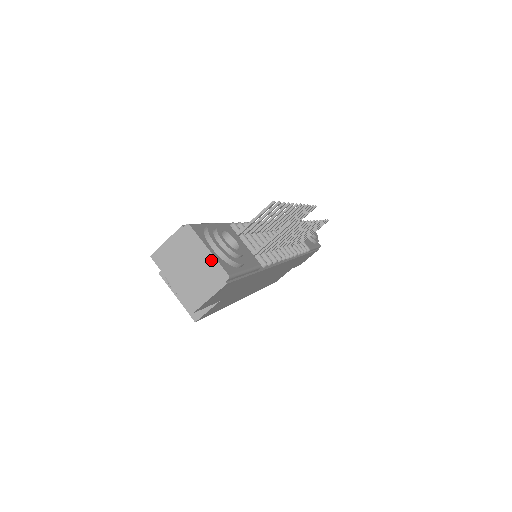
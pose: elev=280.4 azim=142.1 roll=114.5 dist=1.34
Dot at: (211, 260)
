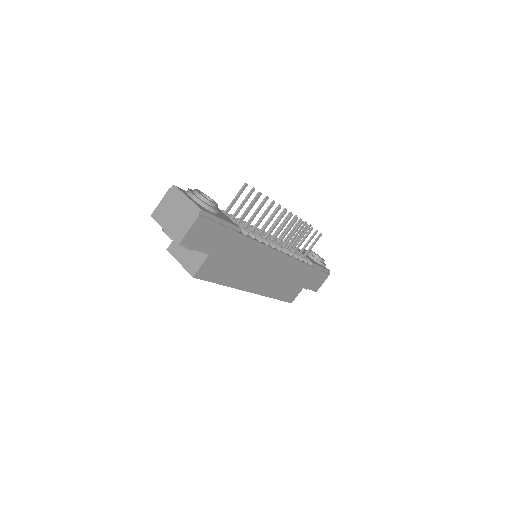
Dot at: (189, 203)
